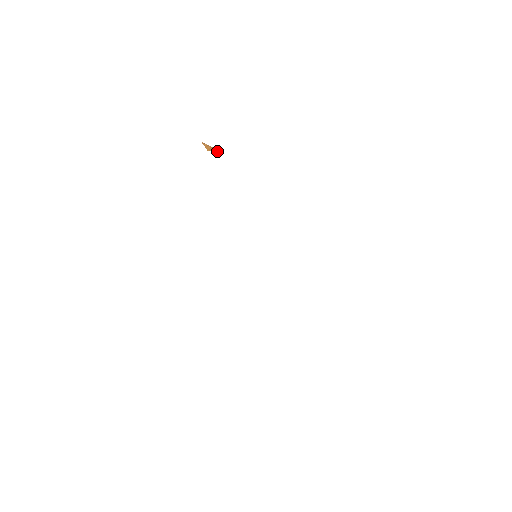
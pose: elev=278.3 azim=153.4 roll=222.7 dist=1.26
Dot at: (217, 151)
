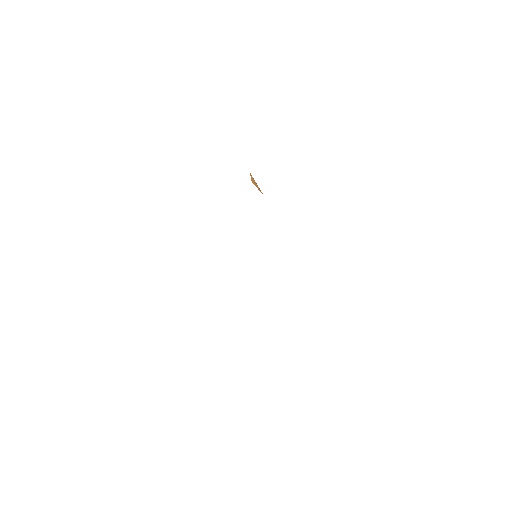
Dot at: (259, 189)
